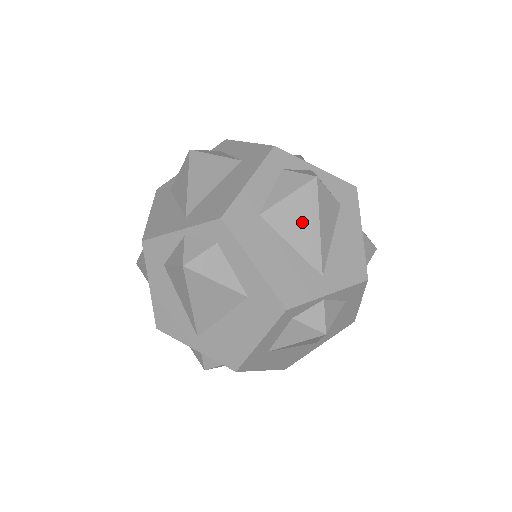
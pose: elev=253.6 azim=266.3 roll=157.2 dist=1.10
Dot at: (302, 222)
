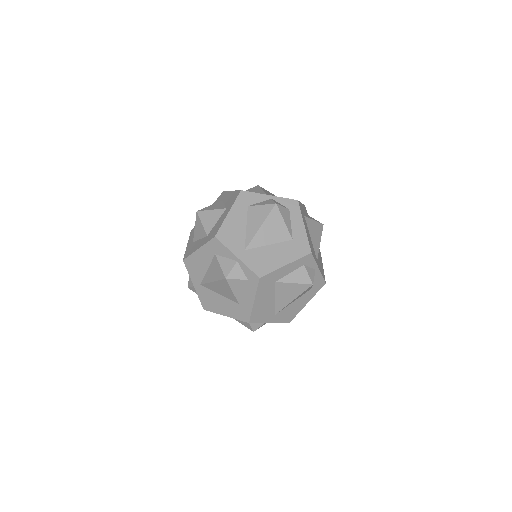
Dot at: (316, 234)
